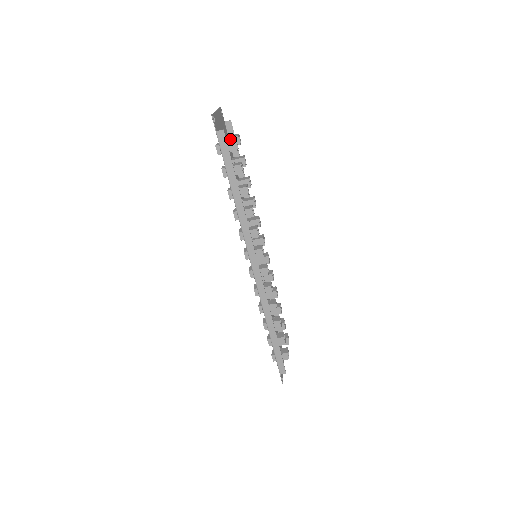
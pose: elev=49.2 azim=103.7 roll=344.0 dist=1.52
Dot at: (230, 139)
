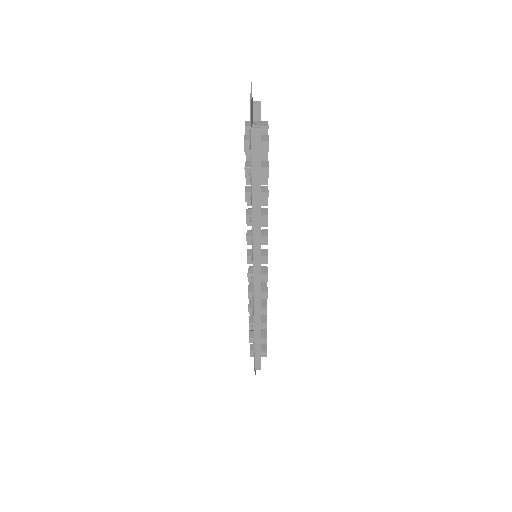
Dot at: occluded
